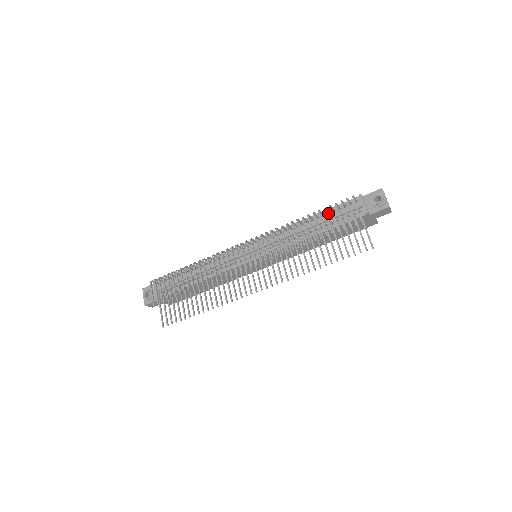
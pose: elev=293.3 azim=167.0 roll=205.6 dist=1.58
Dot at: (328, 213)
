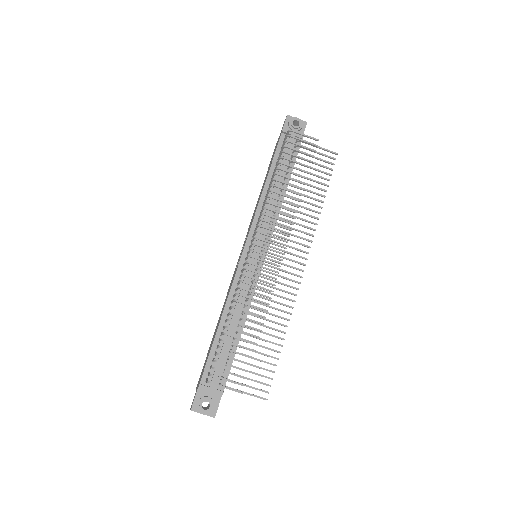
Dot at: occluded
